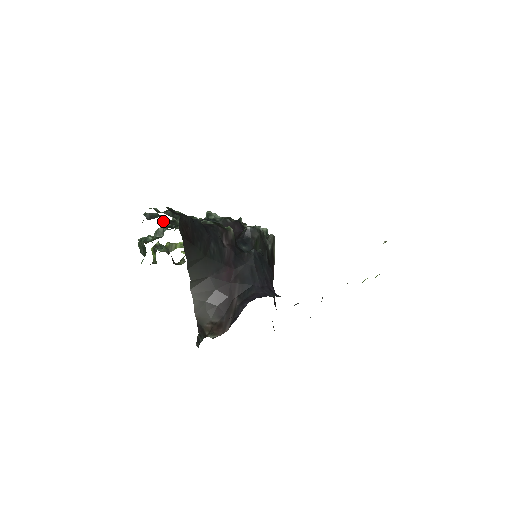
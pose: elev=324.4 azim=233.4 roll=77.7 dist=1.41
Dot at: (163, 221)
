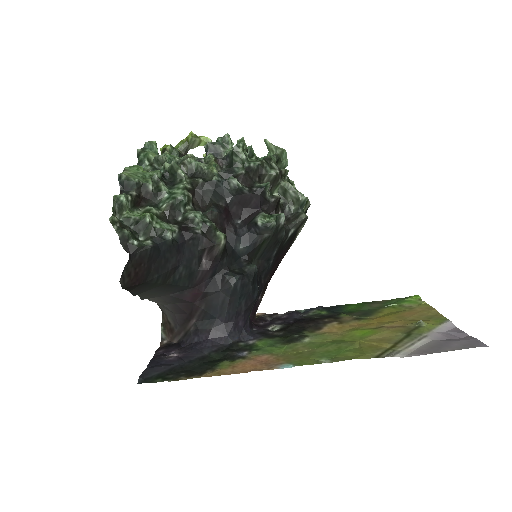
Dot at: (141, 194)
